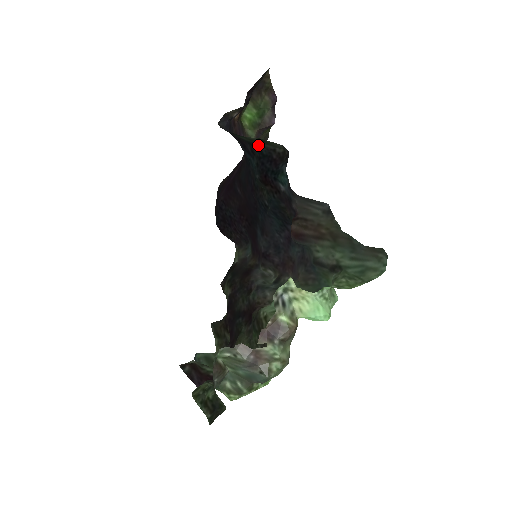
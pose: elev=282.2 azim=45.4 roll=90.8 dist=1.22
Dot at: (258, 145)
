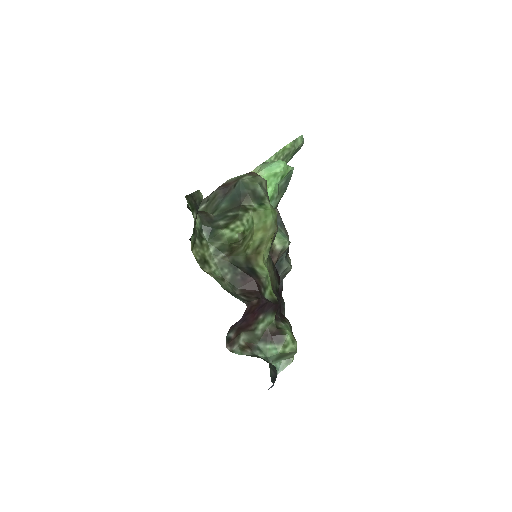
Dot at: occluded
